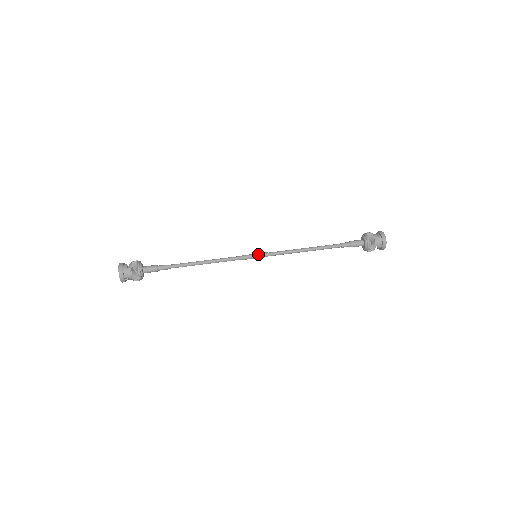
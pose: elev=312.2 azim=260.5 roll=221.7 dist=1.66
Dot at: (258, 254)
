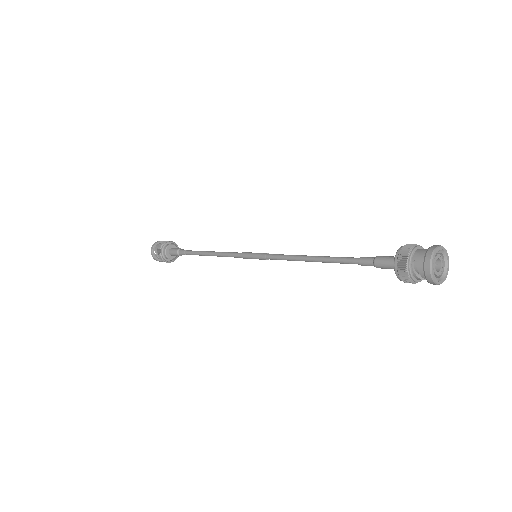
Dot at: occluded
